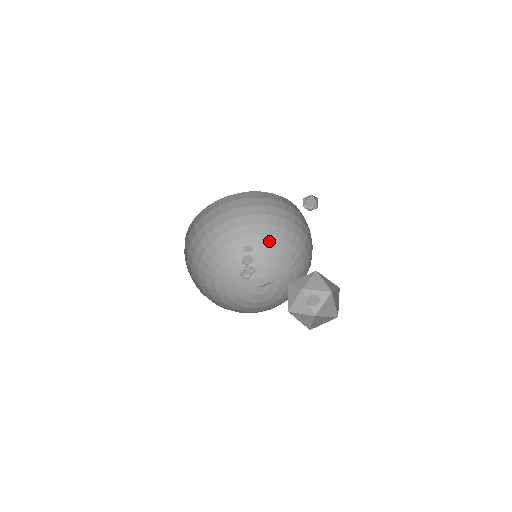
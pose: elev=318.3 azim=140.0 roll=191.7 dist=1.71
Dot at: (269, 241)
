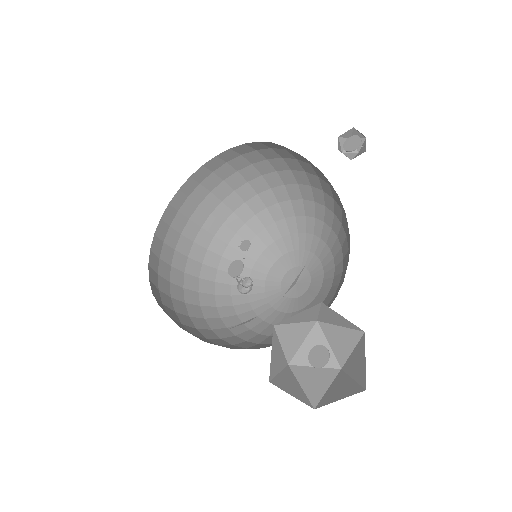
Dot at: (307, 209)
